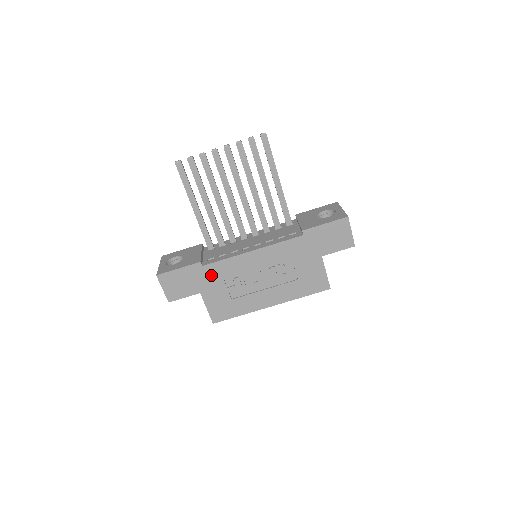
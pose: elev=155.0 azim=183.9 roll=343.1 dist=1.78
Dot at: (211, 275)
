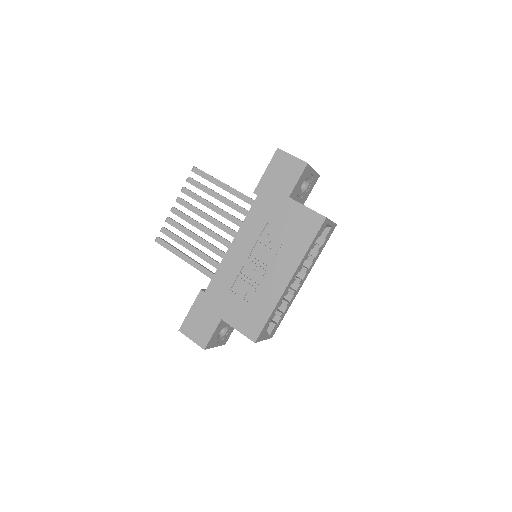
Dot at: (217, 294)
